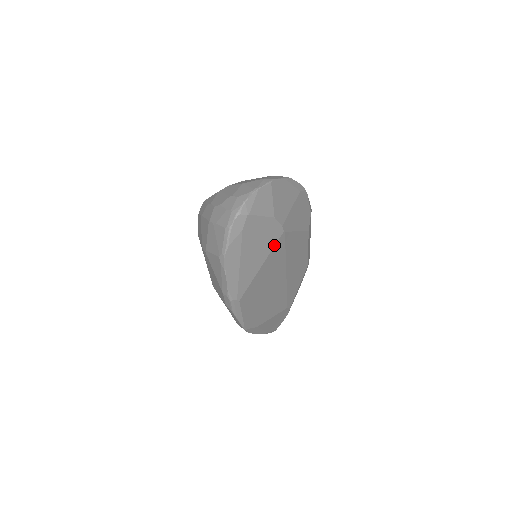
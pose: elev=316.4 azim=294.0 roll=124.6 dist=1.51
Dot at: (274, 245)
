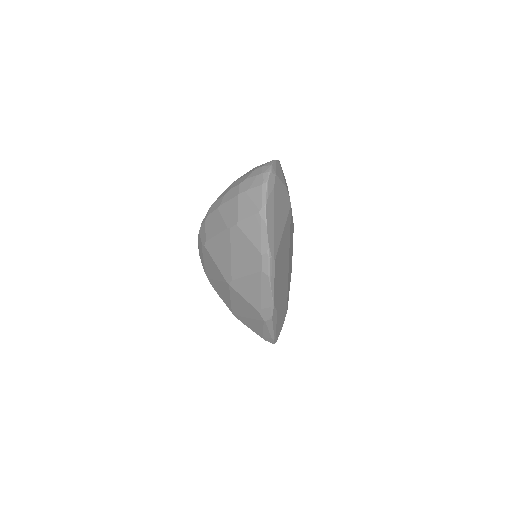
Dot at: (287, 215)
